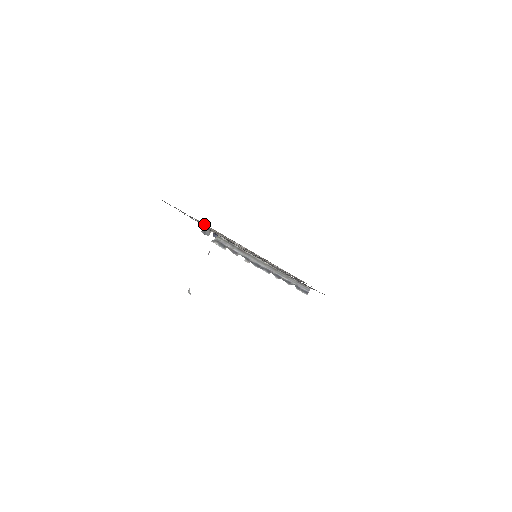
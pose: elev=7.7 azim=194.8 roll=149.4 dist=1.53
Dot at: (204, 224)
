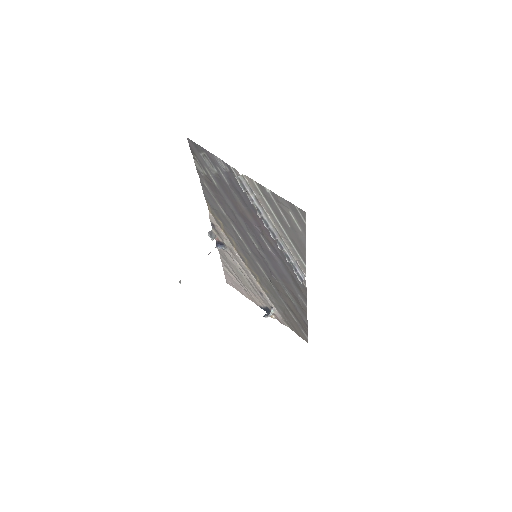
Dot at: (215, 220)
